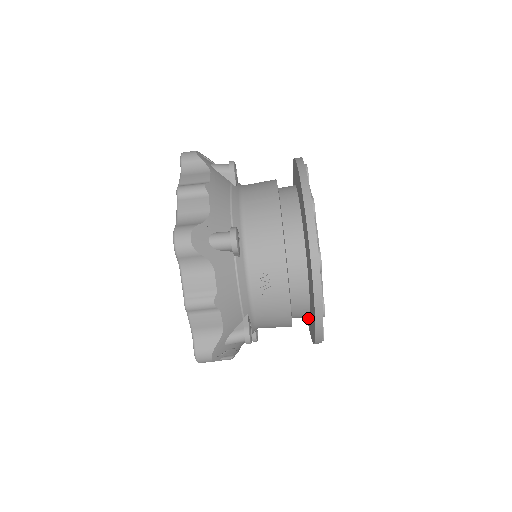
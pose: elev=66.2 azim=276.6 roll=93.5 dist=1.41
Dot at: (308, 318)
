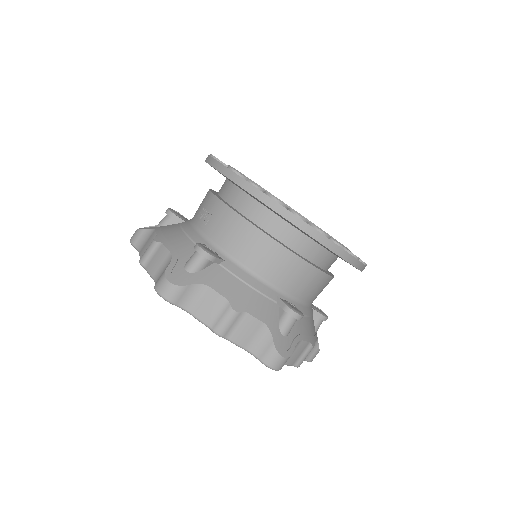
Dot at: (304, 234)
